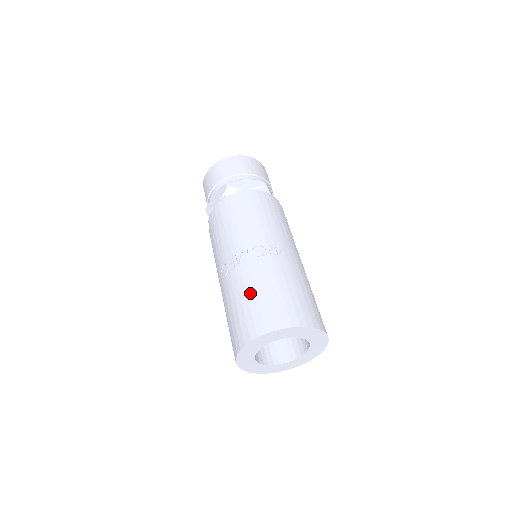
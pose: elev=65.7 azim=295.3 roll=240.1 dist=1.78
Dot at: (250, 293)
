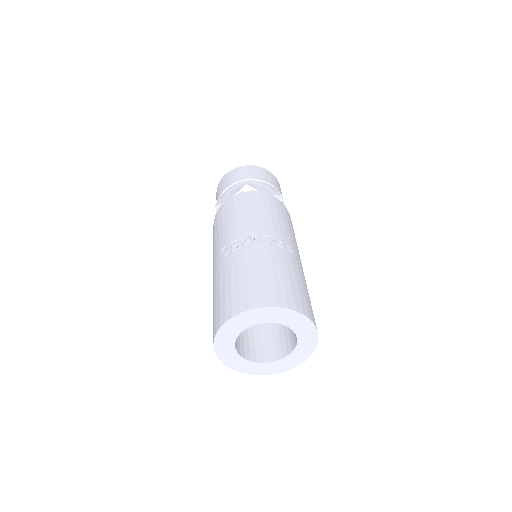
Dot at: (250, 271)
